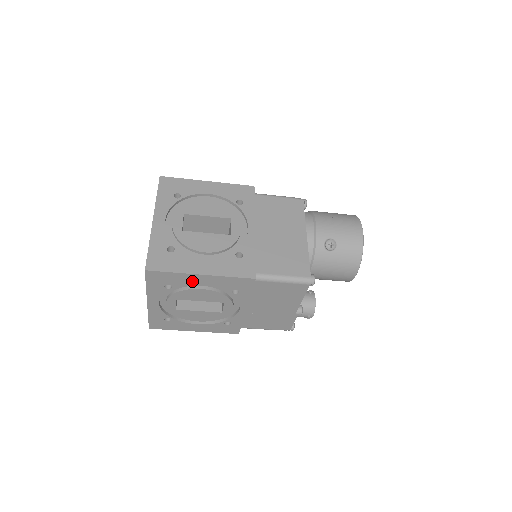
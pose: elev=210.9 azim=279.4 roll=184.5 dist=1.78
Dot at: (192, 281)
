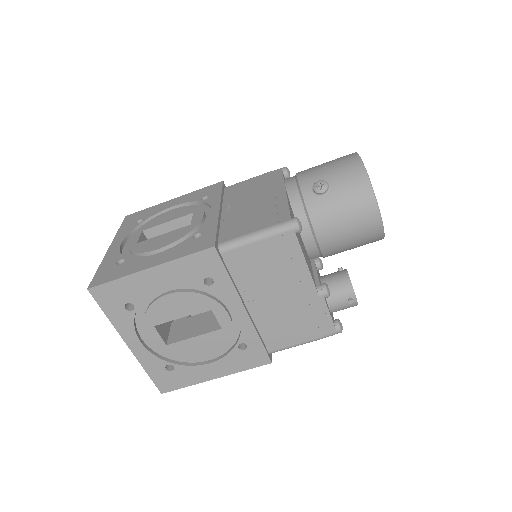
Dot at: (148, 285)
